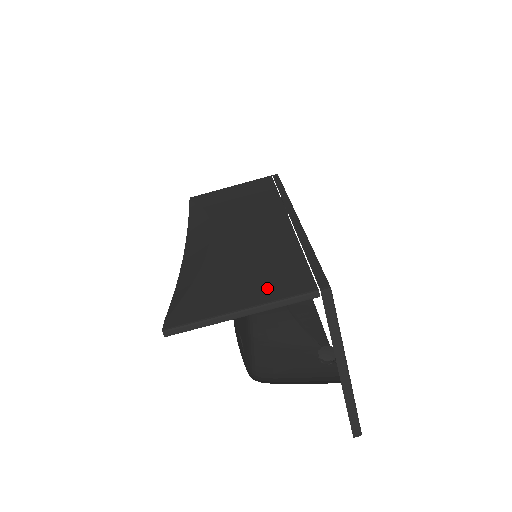
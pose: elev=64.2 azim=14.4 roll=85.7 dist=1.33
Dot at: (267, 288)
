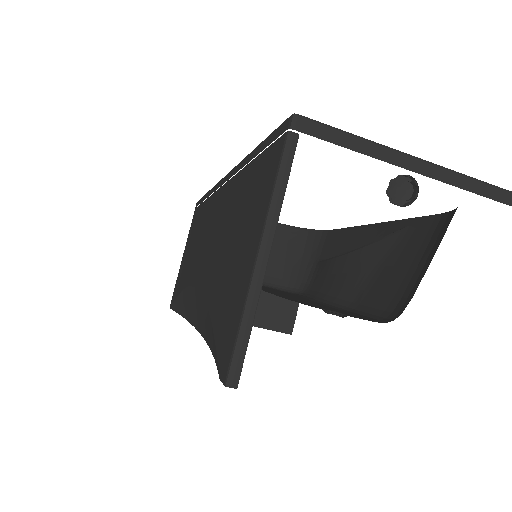
Dot at: (256, 212)
